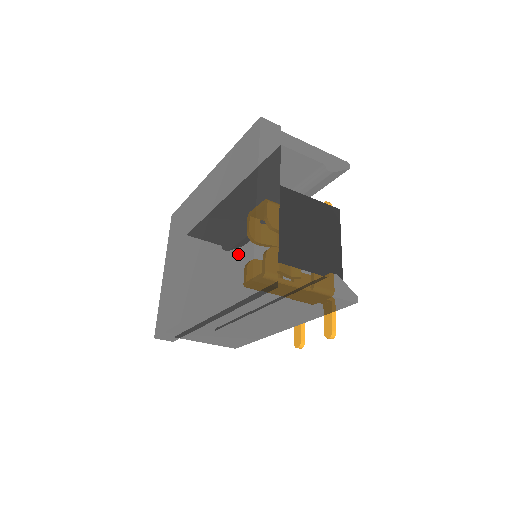
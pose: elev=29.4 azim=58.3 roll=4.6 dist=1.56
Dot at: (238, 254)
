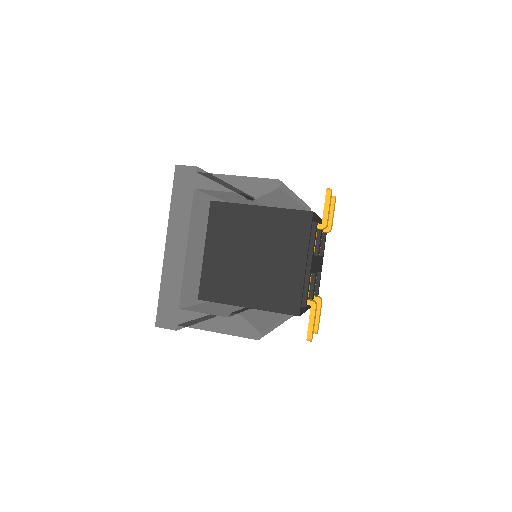
Dot at: occluded
